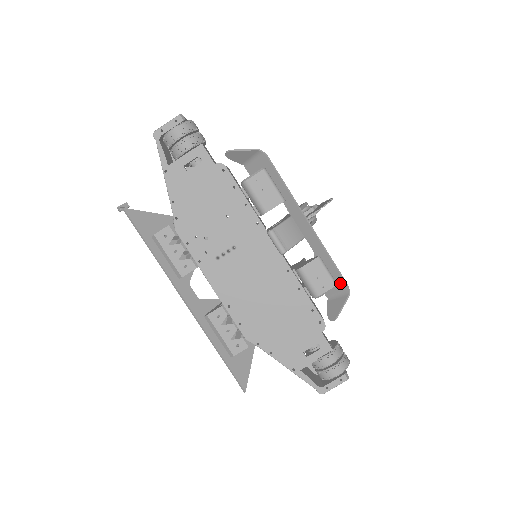
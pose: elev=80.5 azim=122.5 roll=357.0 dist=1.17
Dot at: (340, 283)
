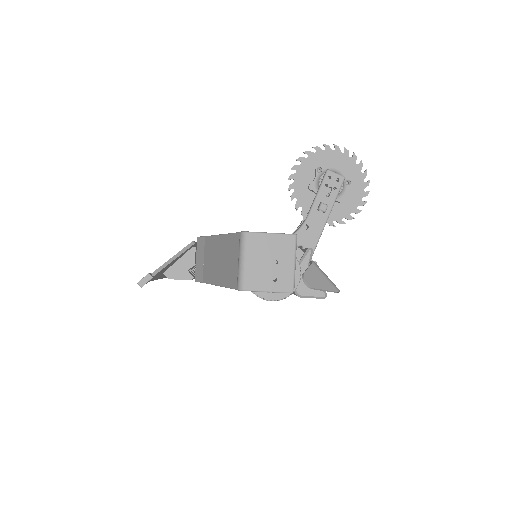
Dot at: occluded
